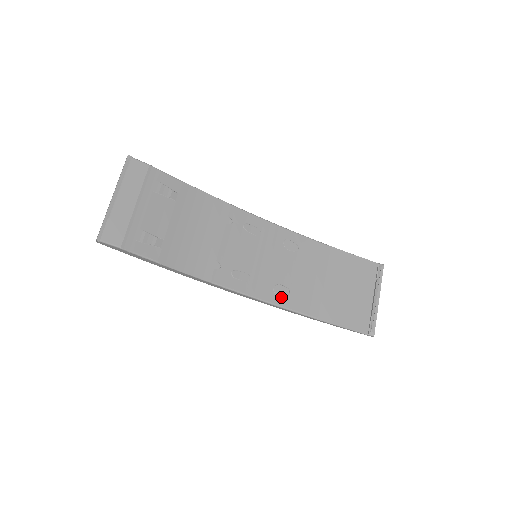
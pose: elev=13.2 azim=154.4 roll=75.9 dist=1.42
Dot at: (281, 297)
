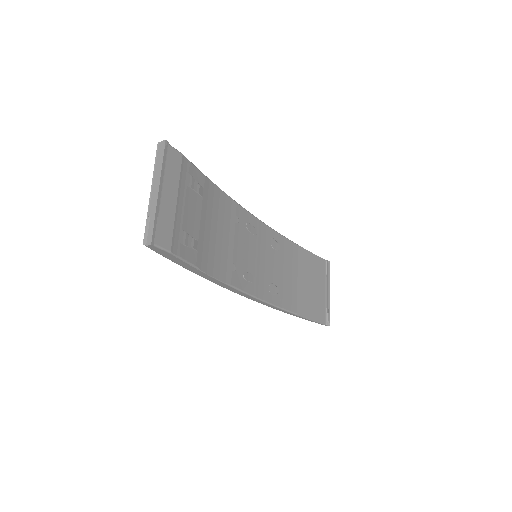
Dot at: (274, 296)
